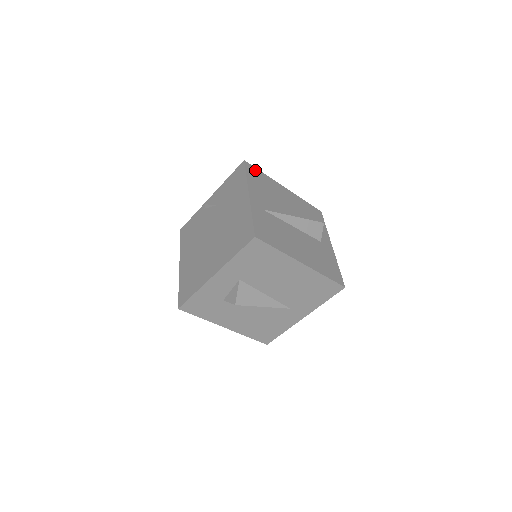
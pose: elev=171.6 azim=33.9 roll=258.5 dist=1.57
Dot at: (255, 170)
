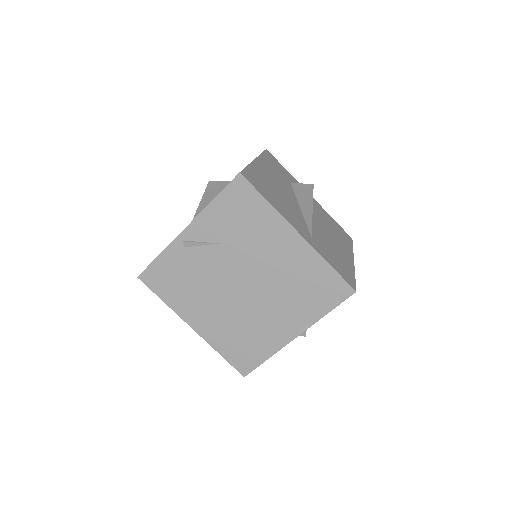
Dot at: (249, 174)
